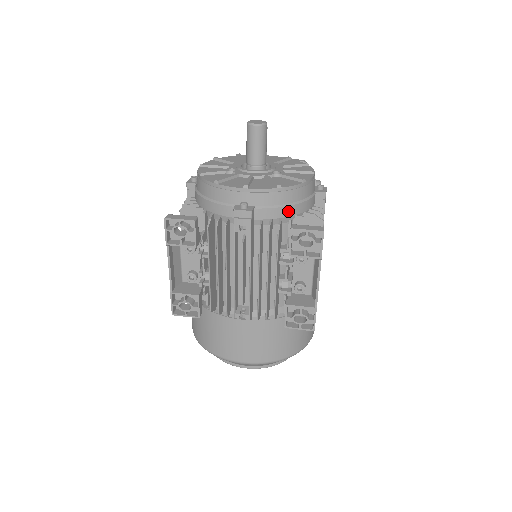
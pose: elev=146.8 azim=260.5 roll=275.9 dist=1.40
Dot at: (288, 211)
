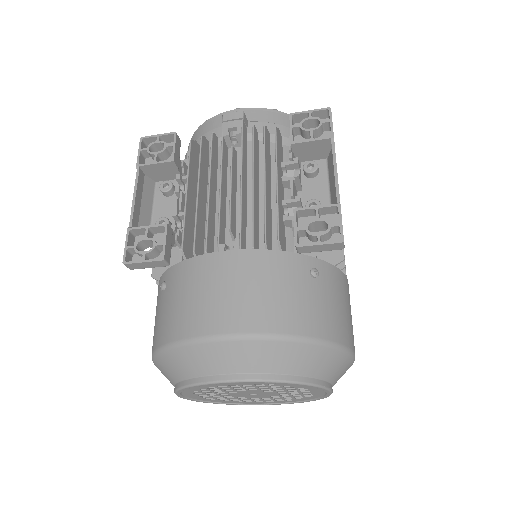
Dot at: (288, 133)
